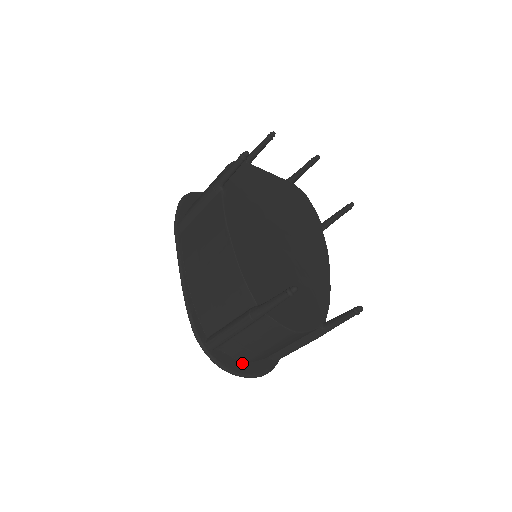
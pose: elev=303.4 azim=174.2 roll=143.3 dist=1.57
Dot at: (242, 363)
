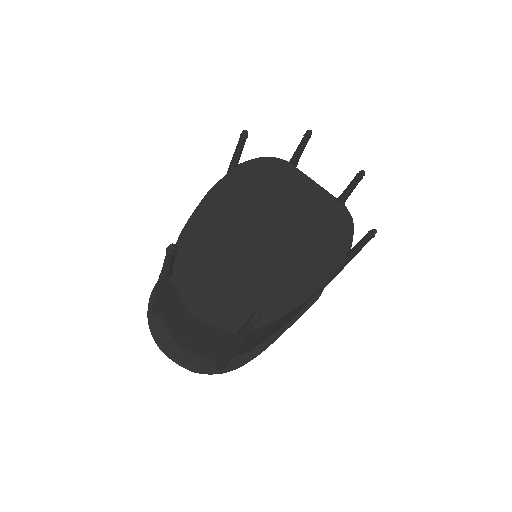
Dot at: (177, 344)
